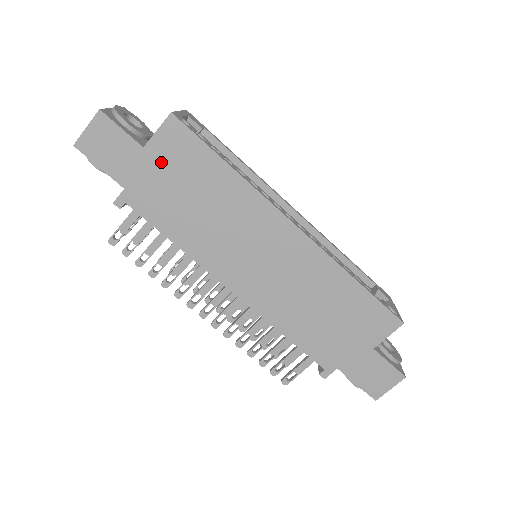
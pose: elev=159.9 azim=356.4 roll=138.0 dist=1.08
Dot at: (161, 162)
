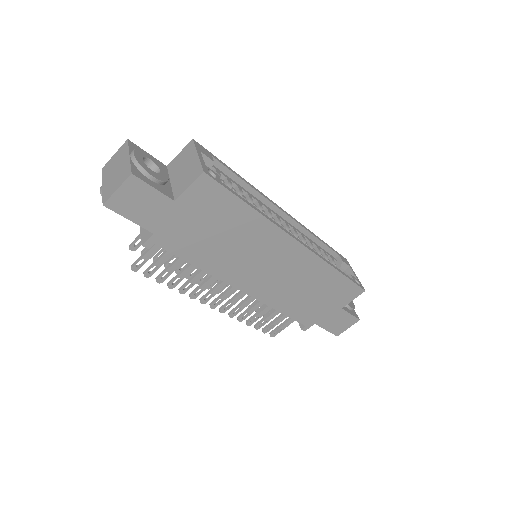
Dot at: (191, 211)
